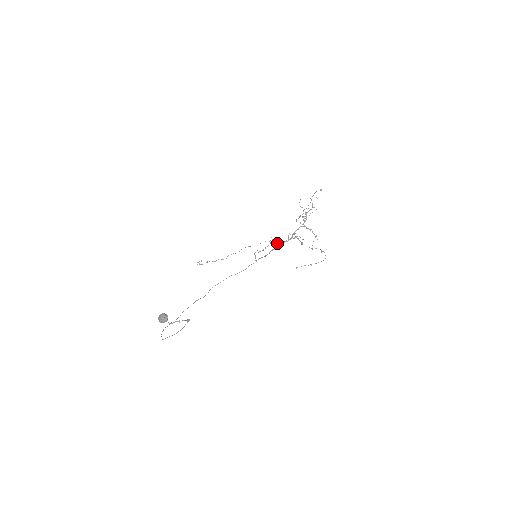
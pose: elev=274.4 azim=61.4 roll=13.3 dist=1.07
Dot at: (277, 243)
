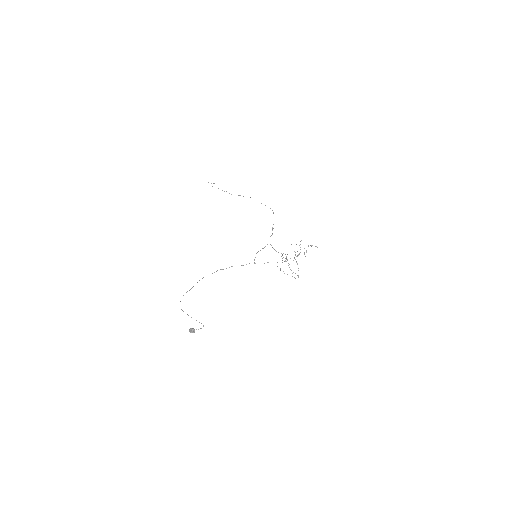
Dot at: occluded
